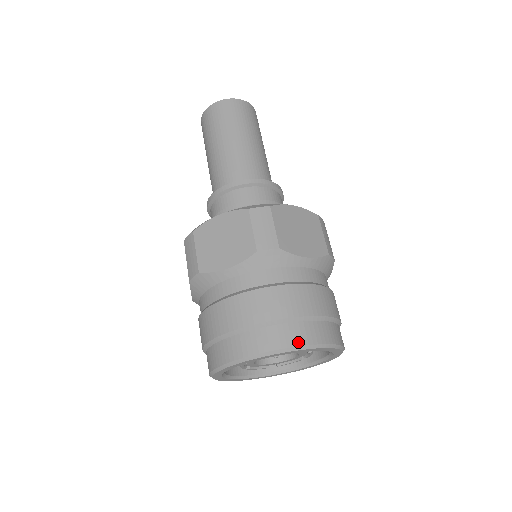
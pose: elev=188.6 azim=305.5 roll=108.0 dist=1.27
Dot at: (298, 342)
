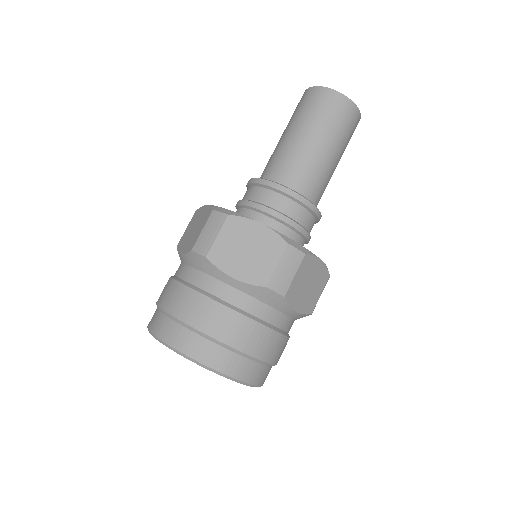
Dot at: (239, 376)
